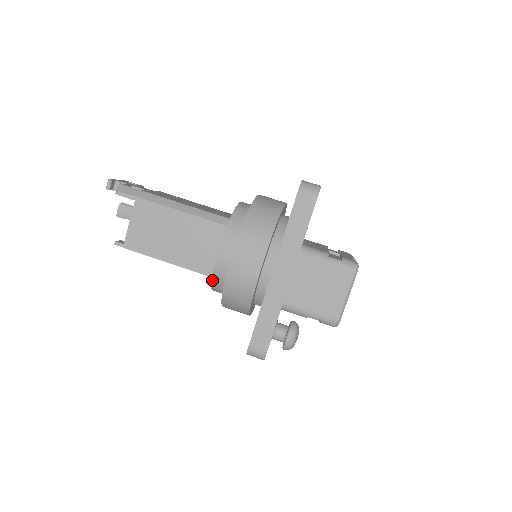
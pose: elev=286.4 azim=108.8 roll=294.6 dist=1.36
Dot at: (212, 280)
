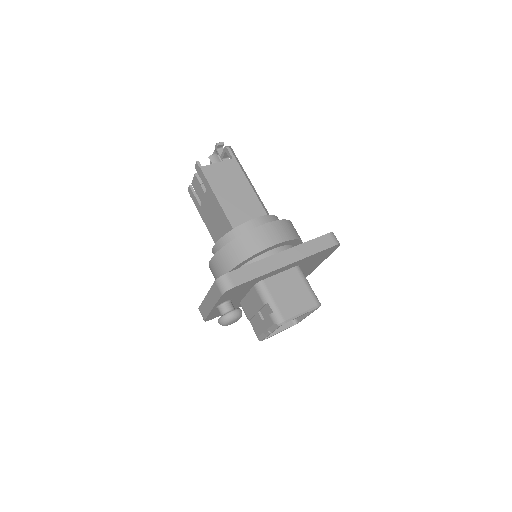
Dot at: (233, 230)
